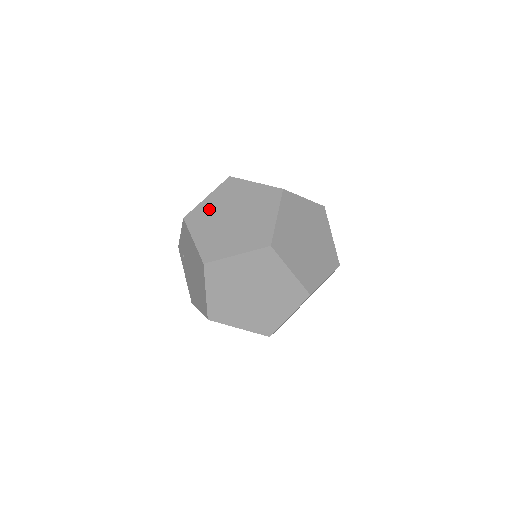
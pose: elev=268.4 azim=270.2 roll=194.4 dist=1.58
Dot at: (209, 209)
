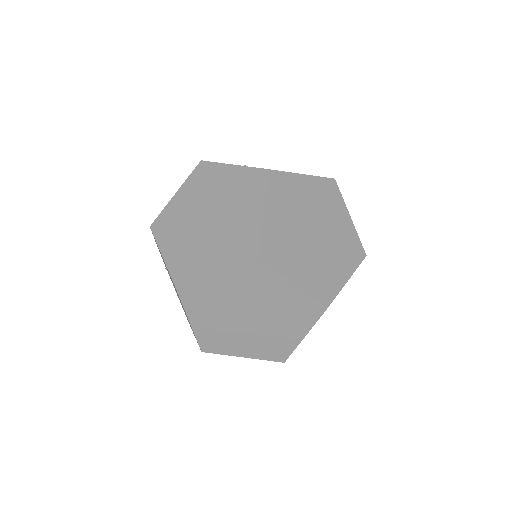
Dot at: (179, 210)
